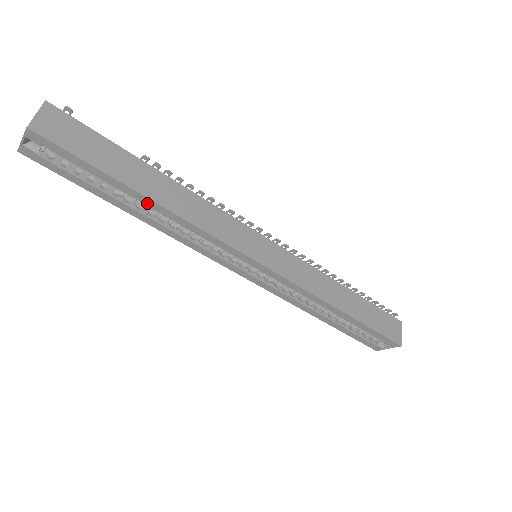
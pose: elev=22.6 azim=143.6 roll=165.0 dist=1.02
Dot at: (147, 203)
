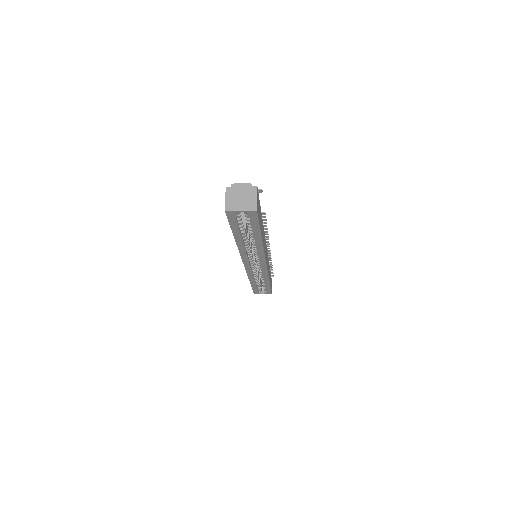
Dot at: (257, 241)
